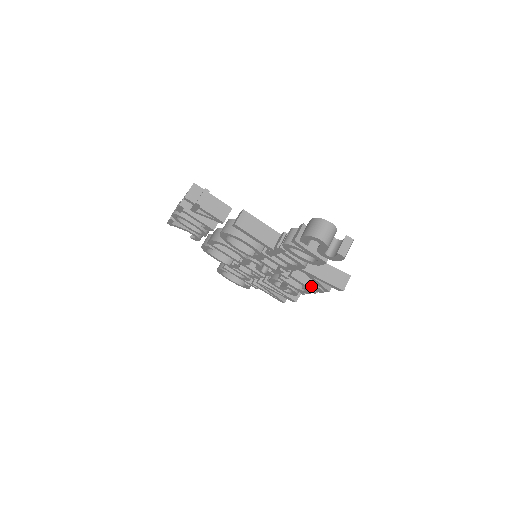
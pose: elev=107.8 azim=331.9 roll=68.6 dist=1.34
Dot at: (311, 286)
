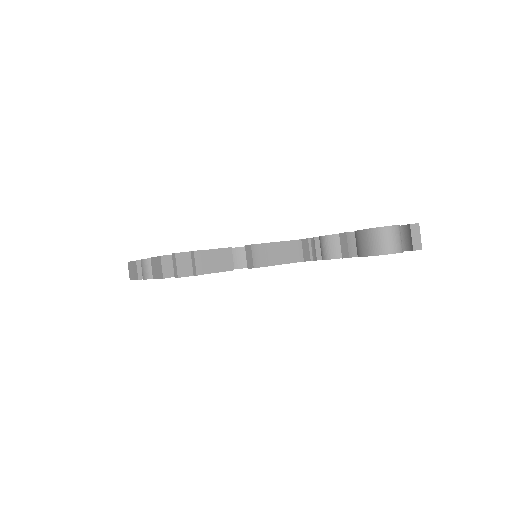
Dot at: occluded
